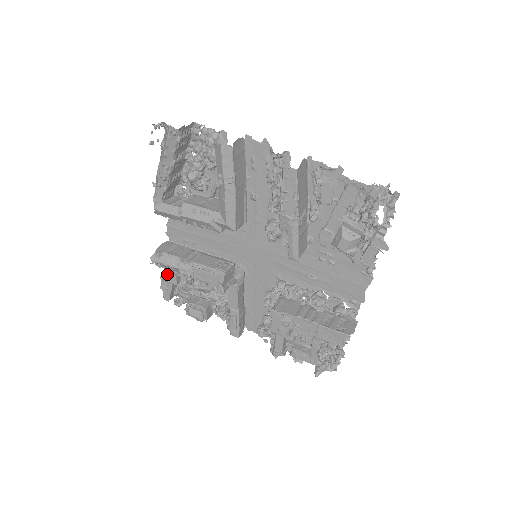
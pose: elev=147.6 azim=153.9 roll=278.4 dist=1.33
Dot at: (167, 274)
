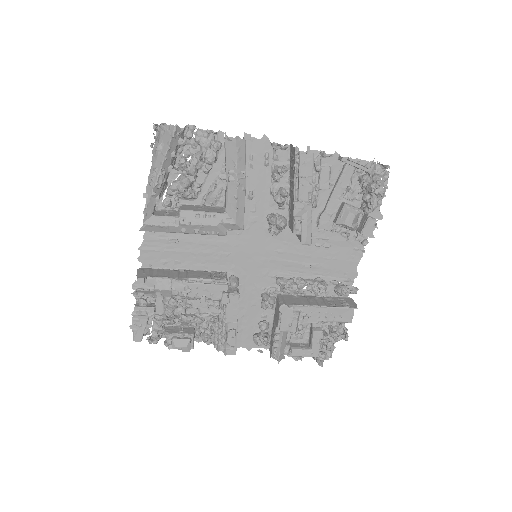
Dot at: (142, 307)
